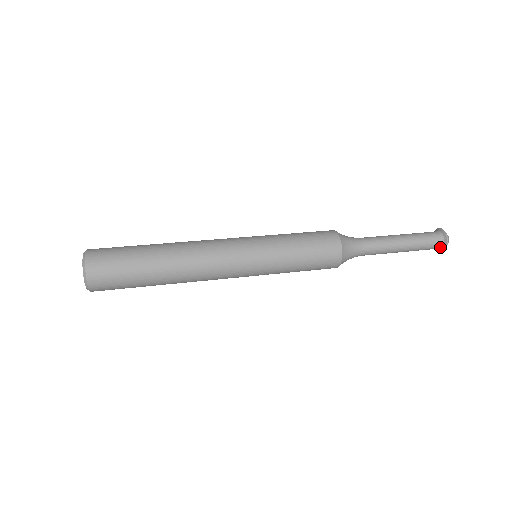
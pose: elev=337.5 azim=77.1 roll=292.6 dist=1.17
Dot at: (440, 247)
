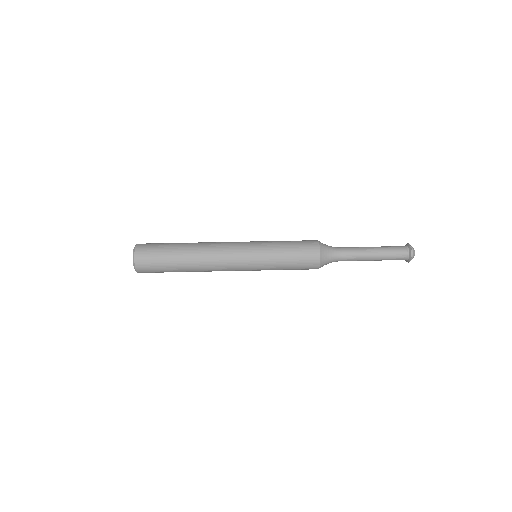
Dot at: (406, 259)
